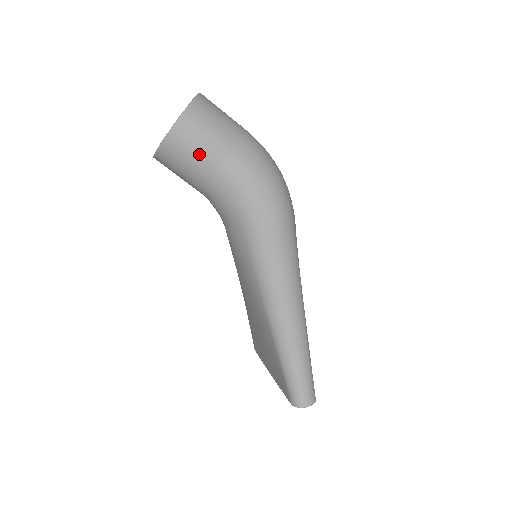
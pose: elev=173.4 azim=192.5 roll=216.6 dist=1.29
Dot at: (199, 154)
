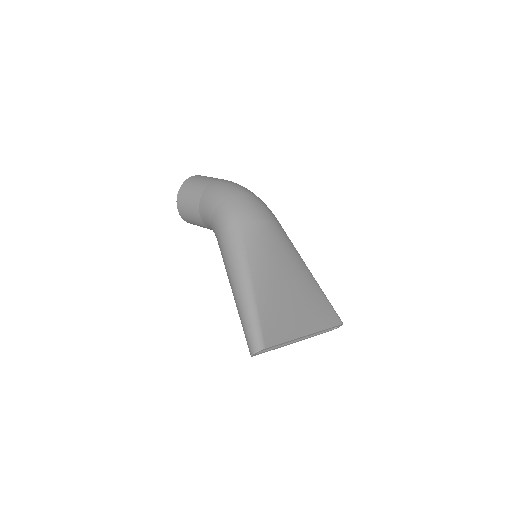
Dot at: (190, 212)
